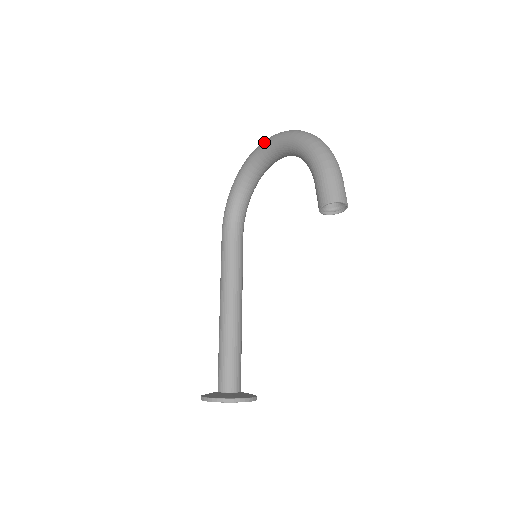
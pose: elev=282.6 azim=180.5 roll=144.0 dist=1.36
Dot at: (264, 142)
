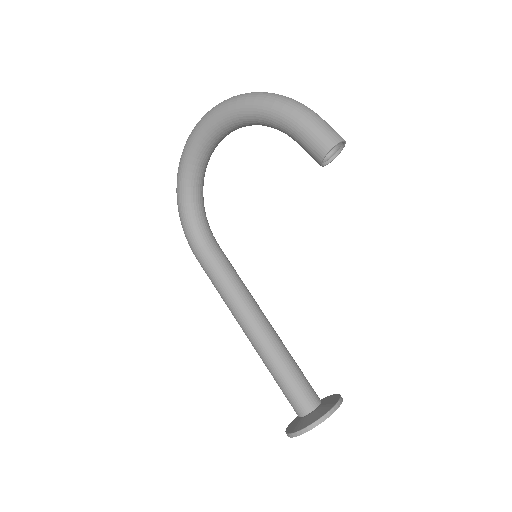
Dot at: (194, 132)
